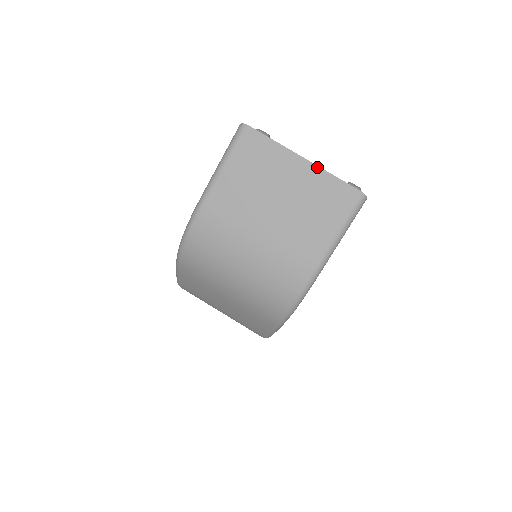
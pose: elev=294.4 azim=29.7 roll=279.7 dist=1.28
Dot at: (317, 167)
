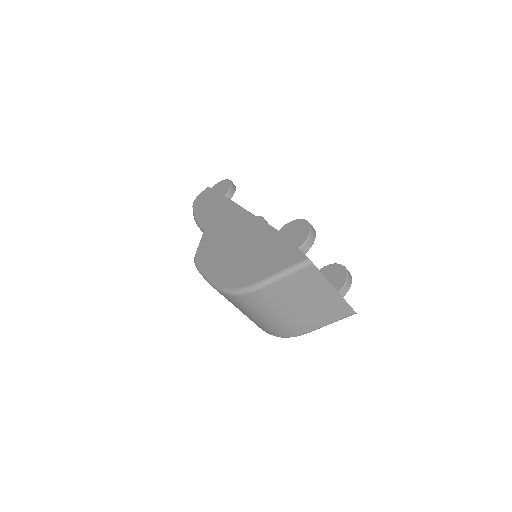
Dot at: (340, 296)
